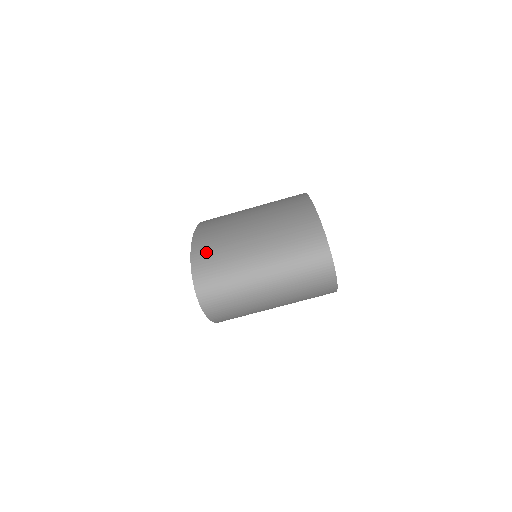
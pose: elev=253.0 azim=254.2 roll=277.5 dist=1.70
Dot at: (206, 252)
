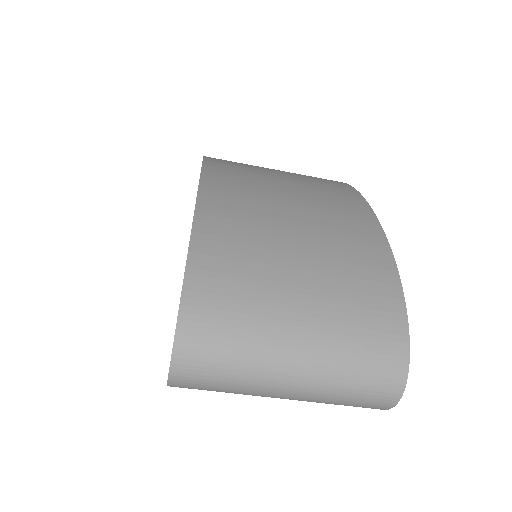
Dot at: (212, 296)
